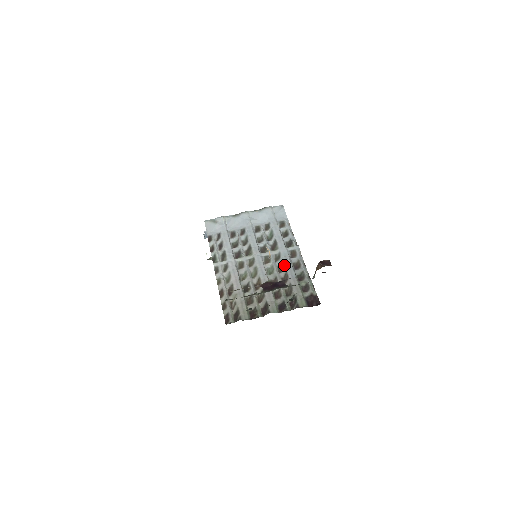
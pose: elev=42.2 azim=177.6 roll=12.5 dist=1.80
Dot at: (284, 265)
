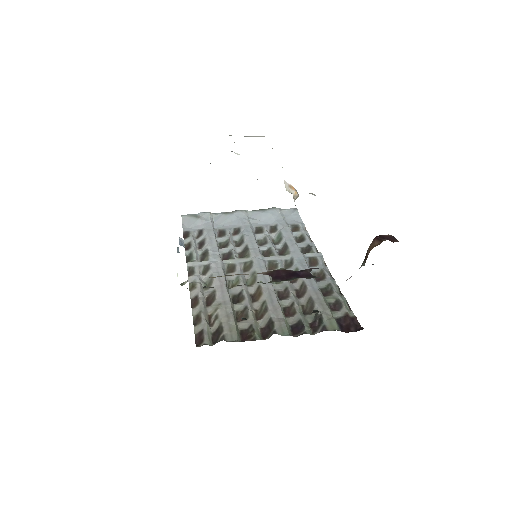
Dot at: occluded
